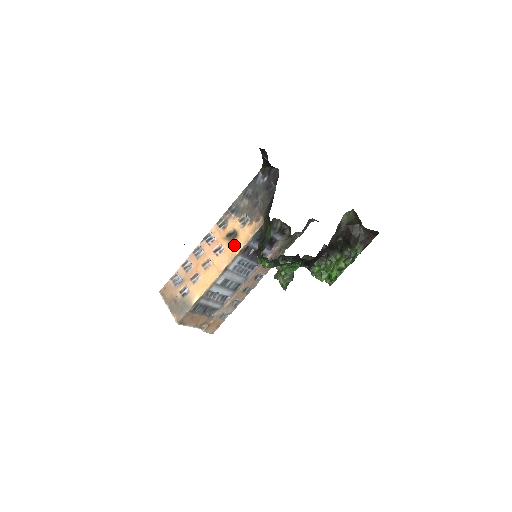
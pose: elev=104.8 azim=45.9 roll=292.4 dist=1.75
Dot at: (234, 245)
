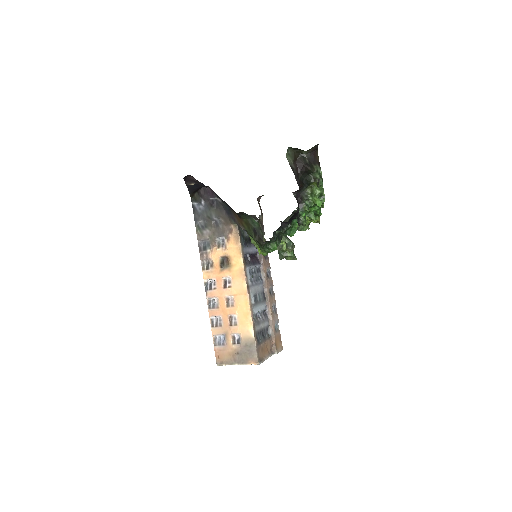
Dot at: (234, 265)
